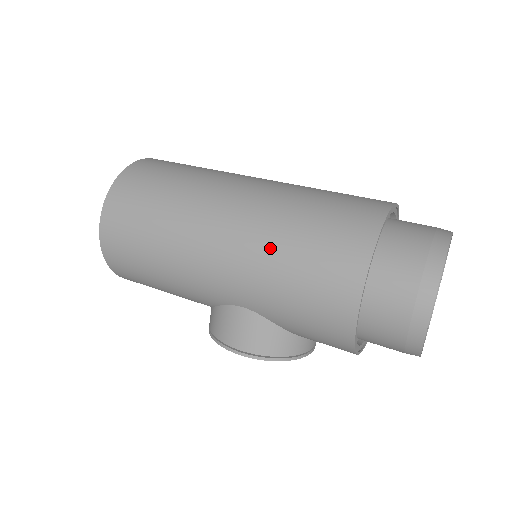
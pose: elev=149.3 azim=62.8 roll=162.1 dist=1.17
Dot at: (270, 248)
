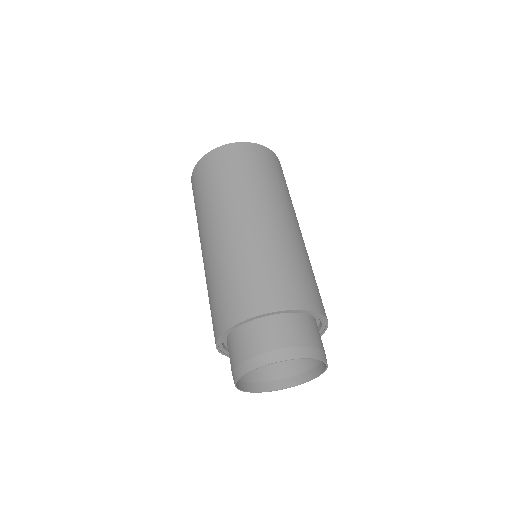
Dot at: occluded
